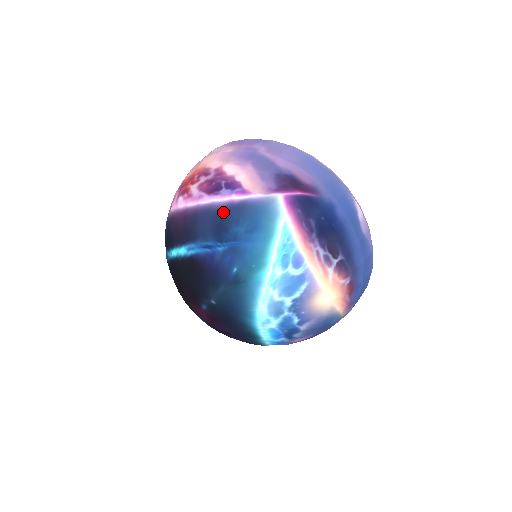
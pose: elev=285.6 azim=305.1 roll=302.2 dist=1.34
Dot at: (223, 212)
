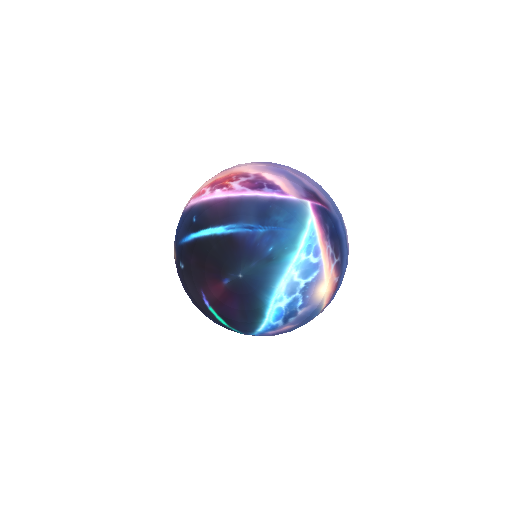
Dot at: (267, 203)
